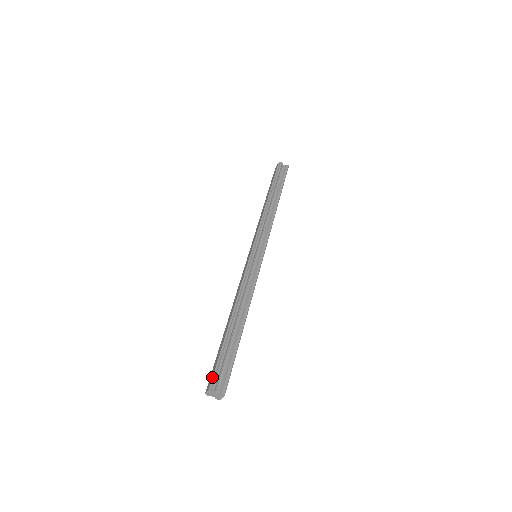
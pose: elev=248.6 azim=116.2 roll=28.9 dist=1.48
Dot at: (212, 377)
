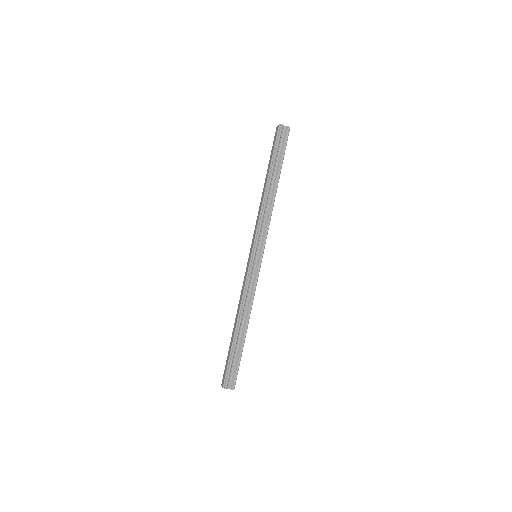
Dot at: (224, 378)
